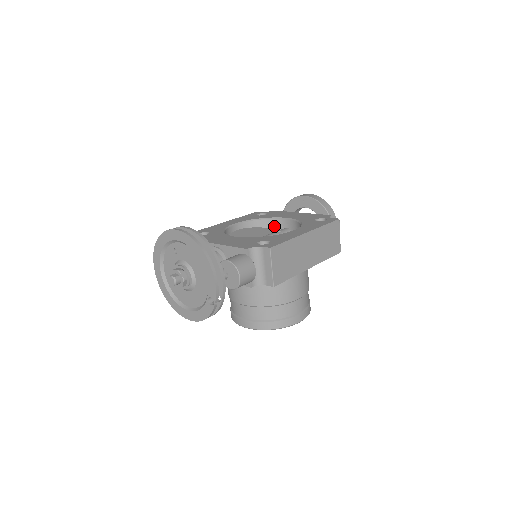
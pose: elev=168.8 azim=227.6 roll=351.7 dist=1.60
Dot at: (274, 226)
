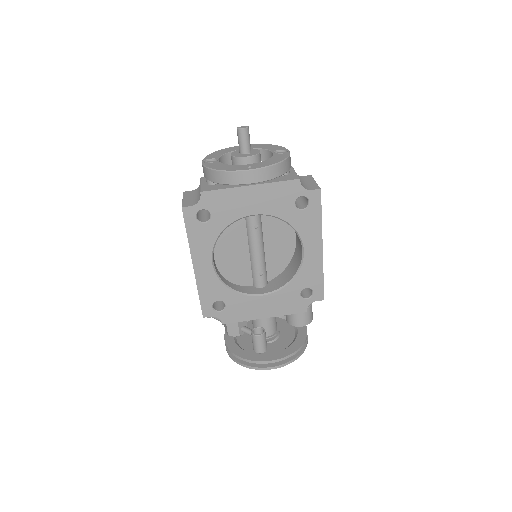
Dot at: occluded
